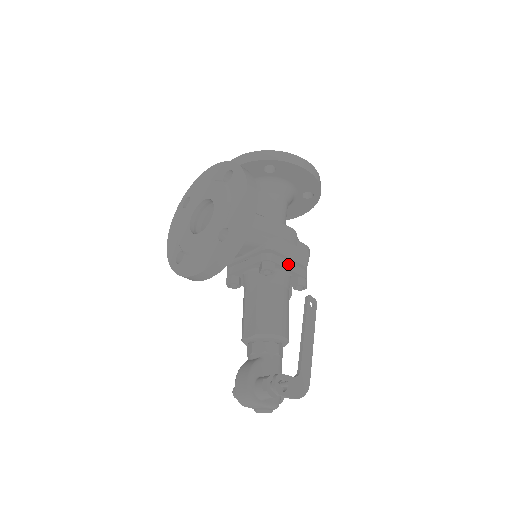
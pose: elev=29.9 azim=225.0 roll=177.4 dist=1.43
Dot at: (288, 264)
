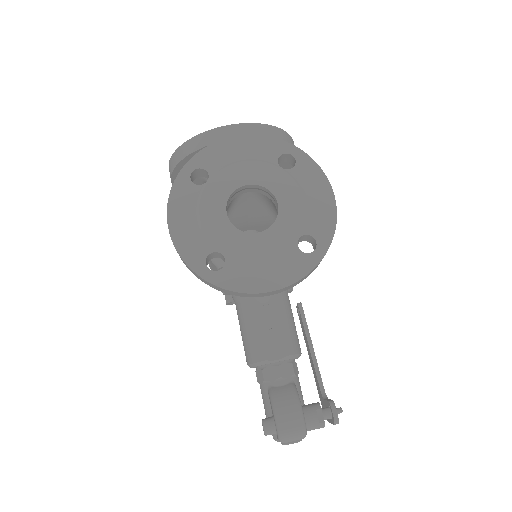
Dot at: occluded
